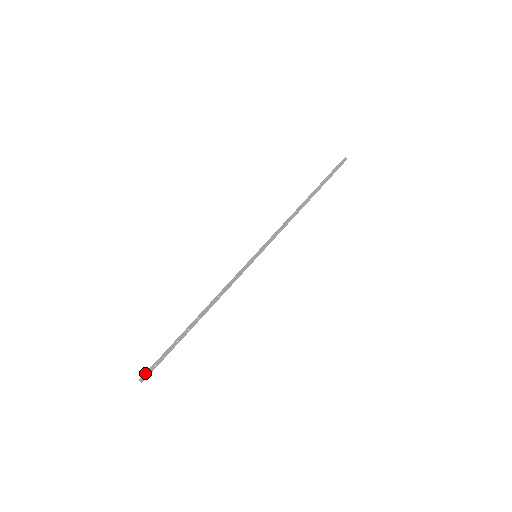
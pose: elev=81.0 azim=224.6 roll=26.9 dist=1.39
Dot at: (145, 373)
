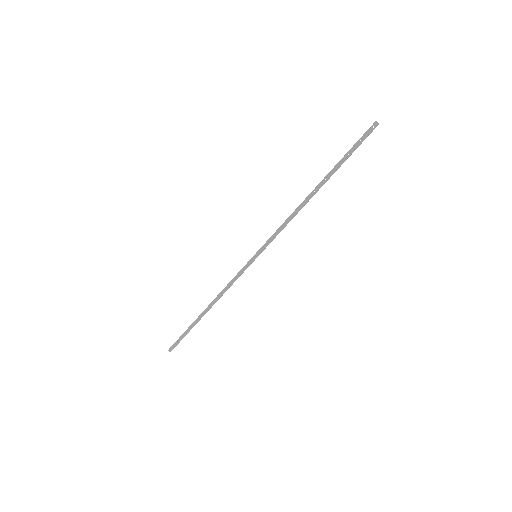
Dot at: (171, 346)
